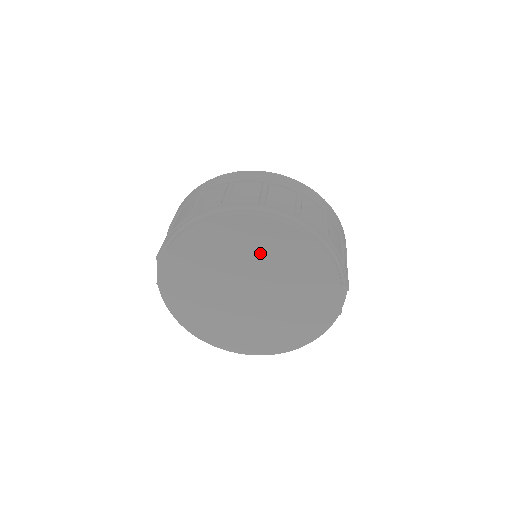
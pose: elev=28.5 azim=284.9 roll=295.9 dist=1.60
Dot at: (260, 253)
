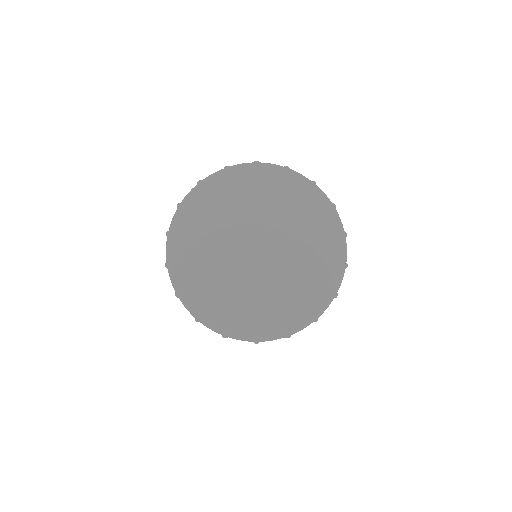
Dot at: (278, 205)
